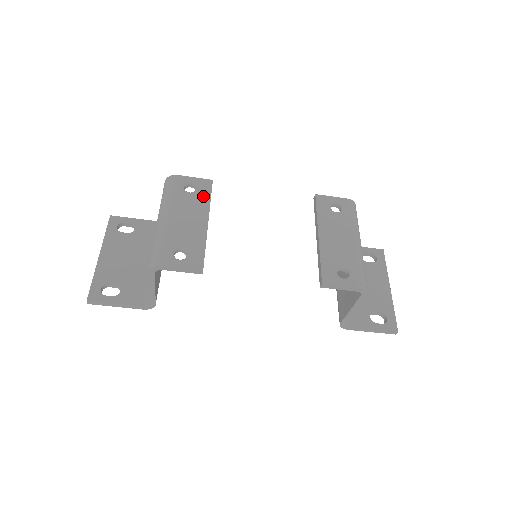
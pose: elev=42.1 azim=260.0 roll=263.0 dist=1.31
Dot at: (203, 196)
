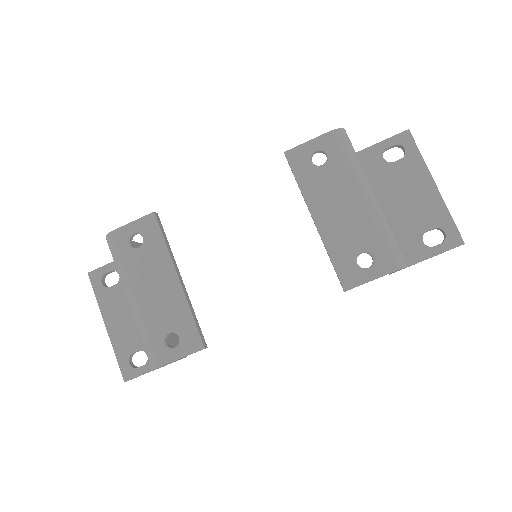
Dot at: (155, 244)
